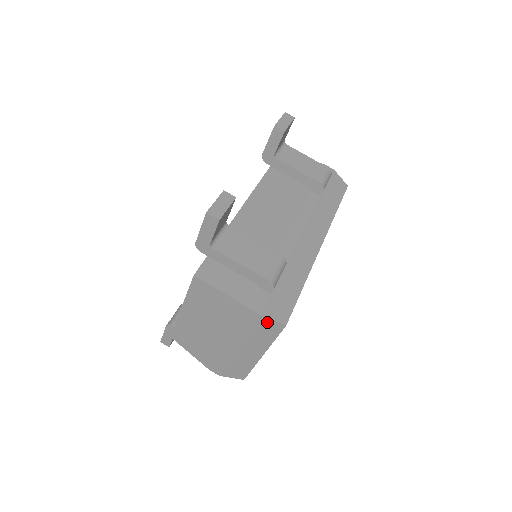
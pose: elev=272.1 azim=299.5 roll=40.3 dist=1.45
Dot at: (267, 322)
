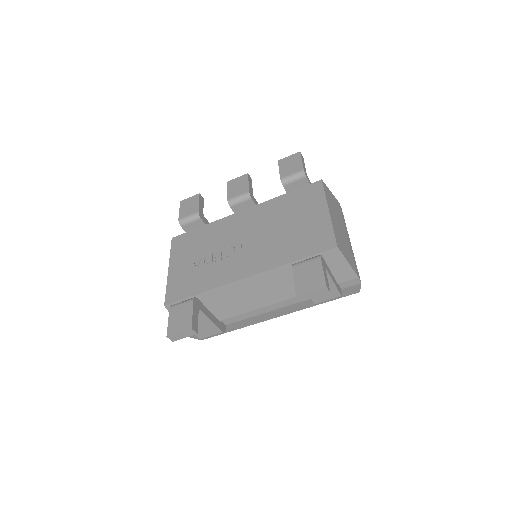
Dot at: occluded
